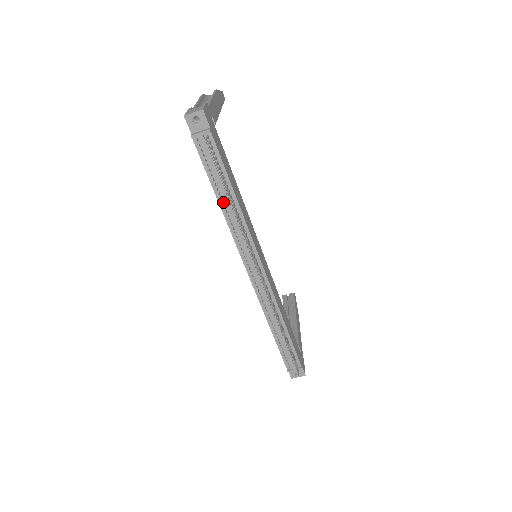
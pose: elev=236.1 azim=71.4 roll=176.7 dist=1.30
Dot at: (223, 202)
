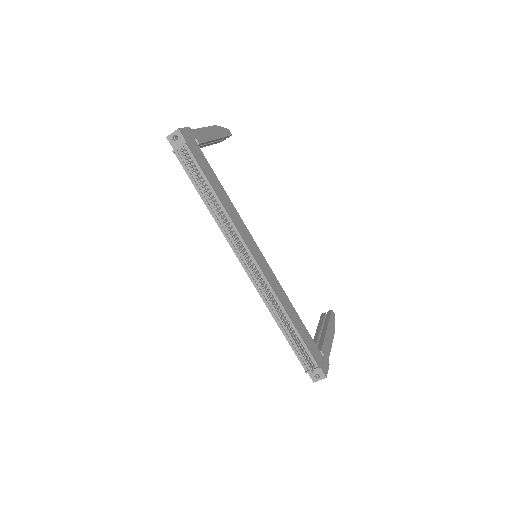
Dot at: (210, 205)
